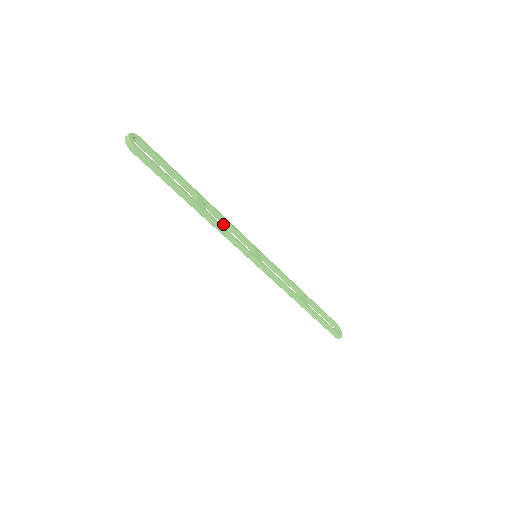
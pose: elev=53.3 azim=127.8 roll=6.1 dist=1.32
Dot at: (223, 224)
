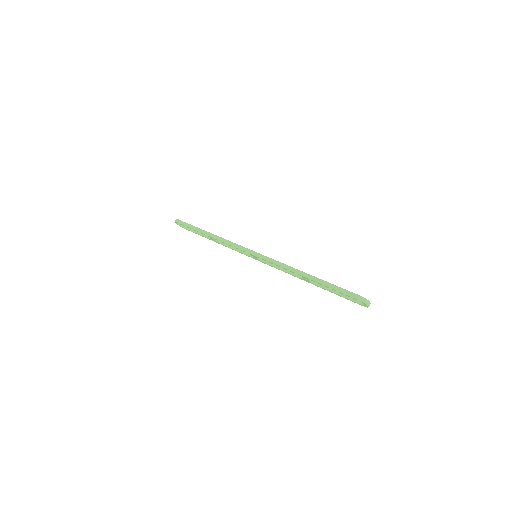
Dot at: (232, 248)
